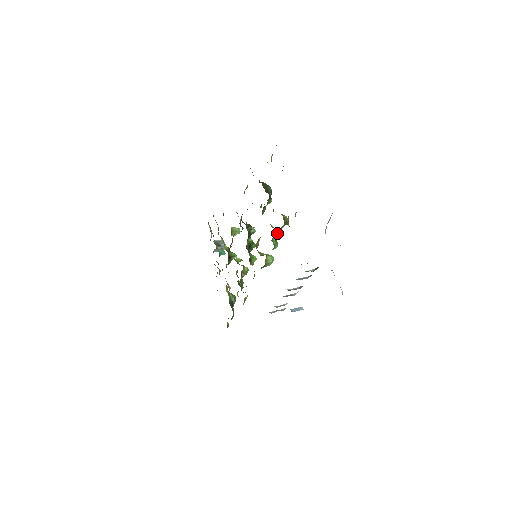
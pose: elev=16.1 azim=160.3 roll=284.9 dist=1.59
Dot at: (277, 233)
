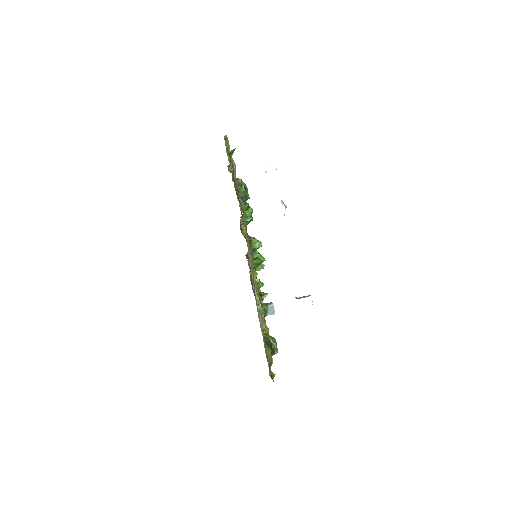
Dot at: (245, 204)
